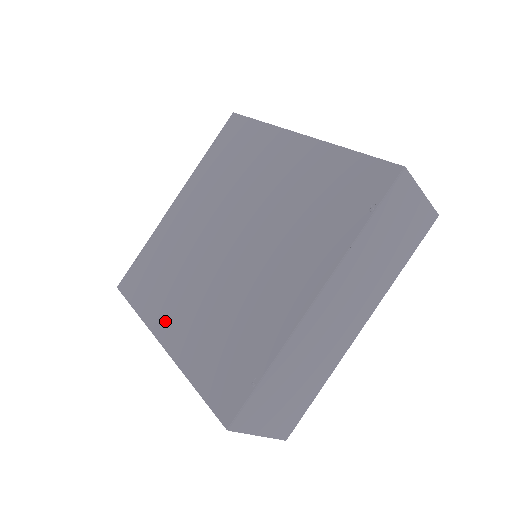
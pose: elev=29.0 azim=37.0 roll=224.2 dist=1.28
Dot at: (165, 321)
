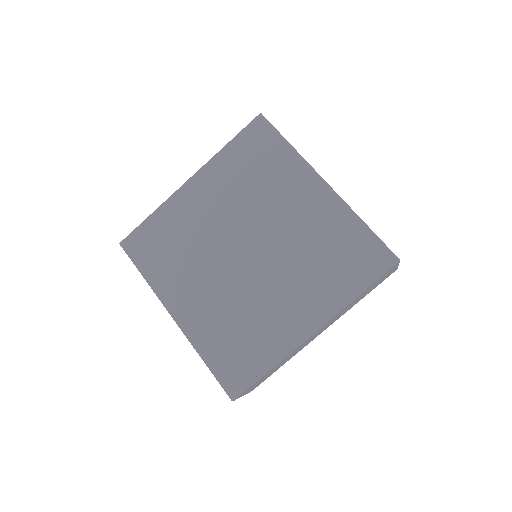
Dot at: (177, 299)
